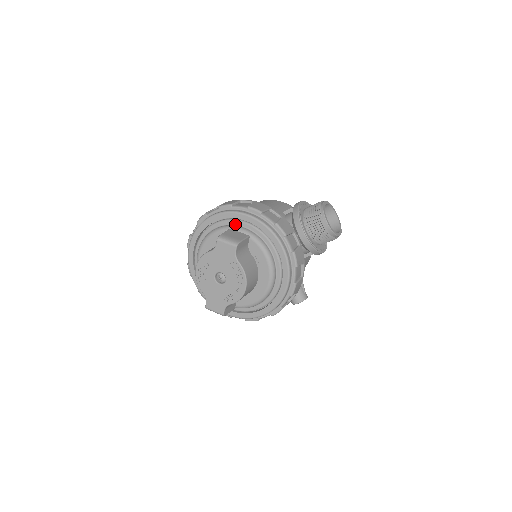
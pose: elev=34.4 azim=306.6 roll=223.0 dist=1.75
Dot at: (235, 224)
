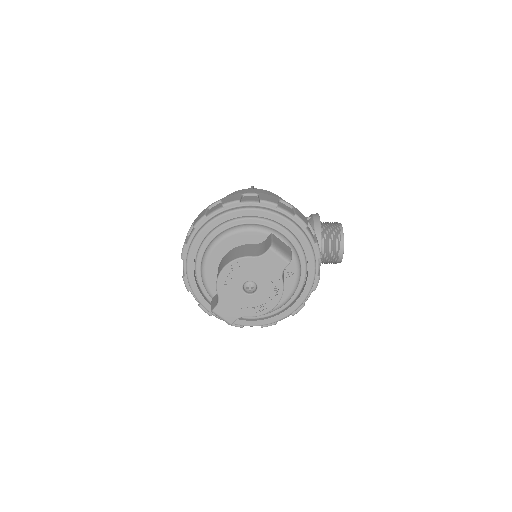
Dot at: (275, 228)
